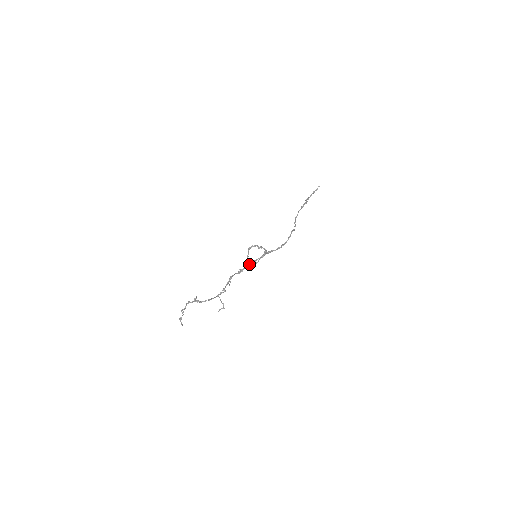
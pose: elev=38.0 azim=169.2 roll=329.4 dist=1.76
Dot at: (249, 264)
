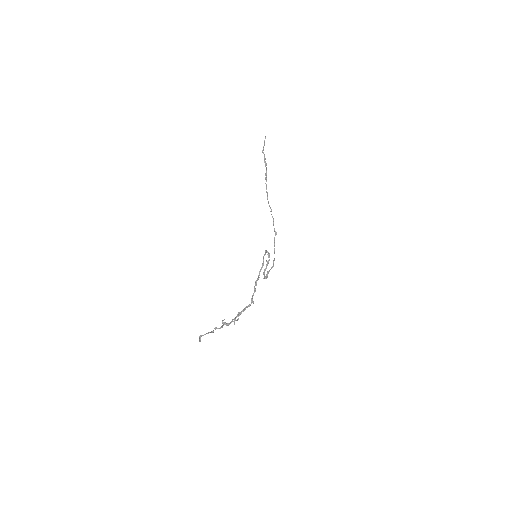
Dot at: (266, 277)
